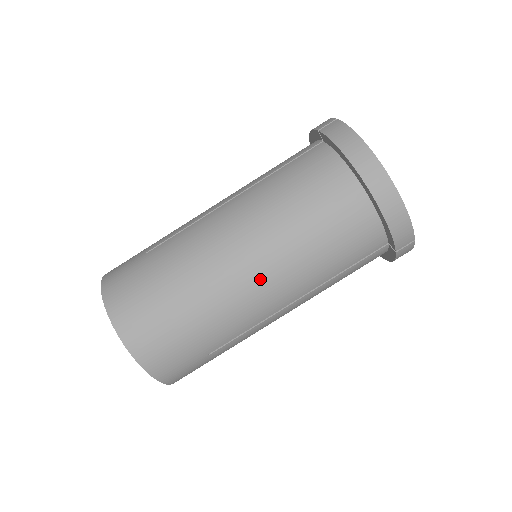
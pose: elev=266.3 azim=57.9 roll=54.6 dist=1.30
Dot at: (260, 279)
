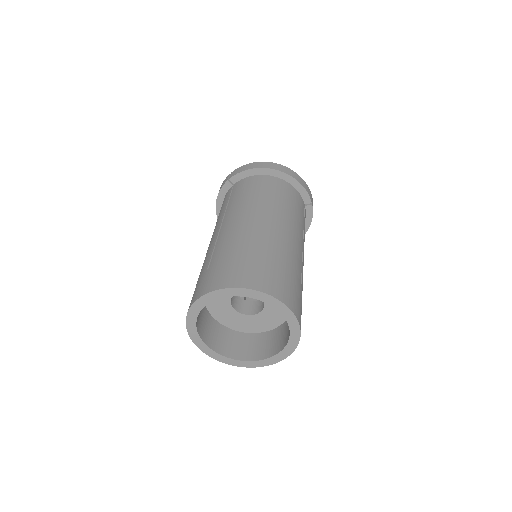
Dot at: (284, 227)
